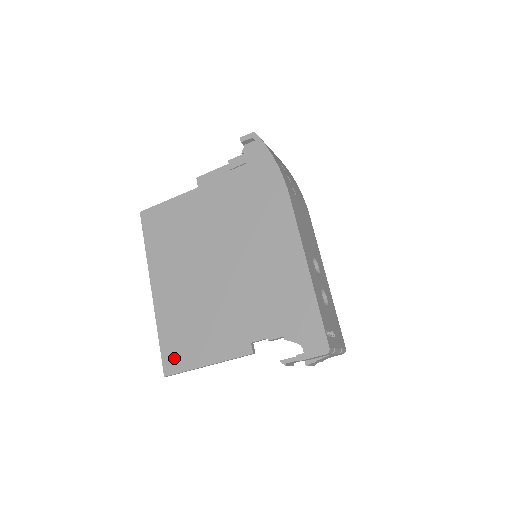
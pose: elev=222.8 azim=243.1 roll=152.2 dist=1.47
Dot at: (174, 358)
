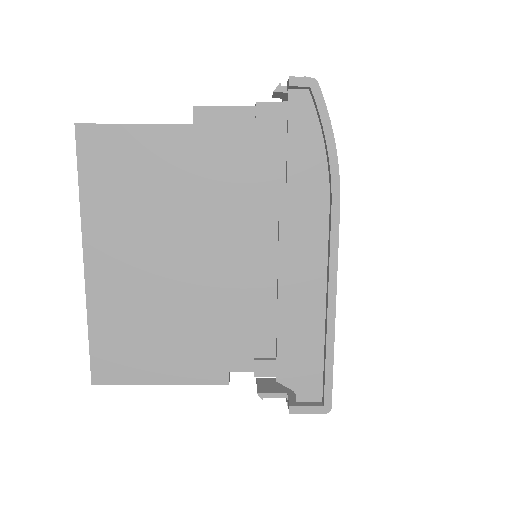
Dot at: (111, 365)
